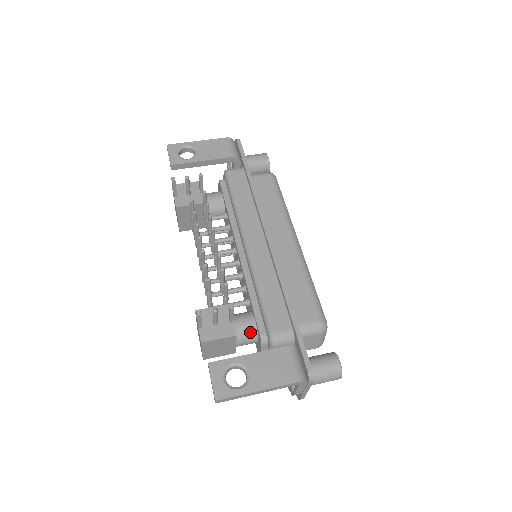
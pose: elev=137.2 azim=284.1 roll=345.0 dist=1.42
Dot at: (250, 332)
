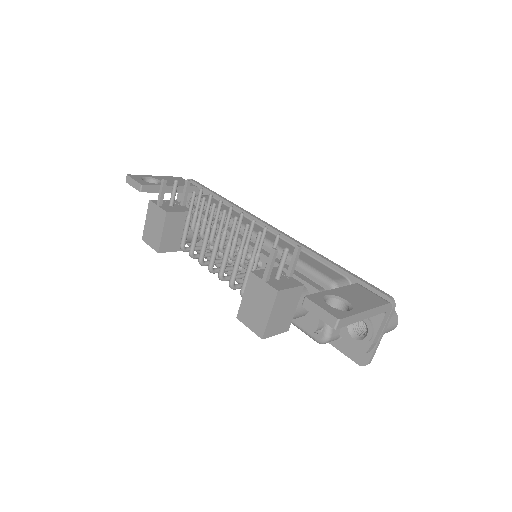
Dot at: (304, 294)
